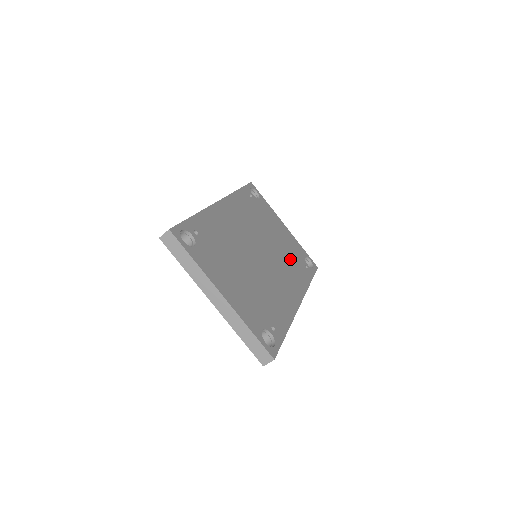
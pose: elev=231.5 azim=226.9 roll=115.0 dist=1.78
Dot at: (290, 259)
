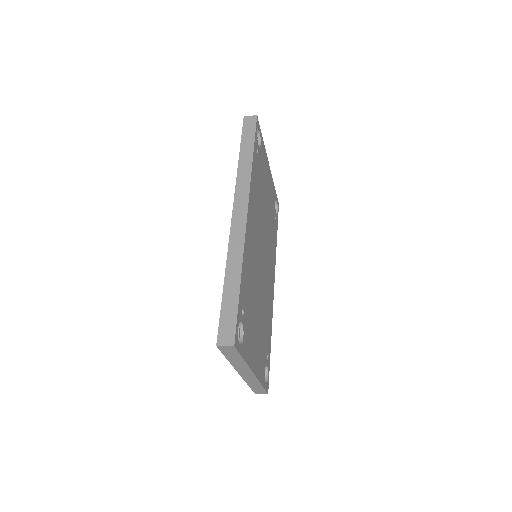
Dot at: (271, 226)
